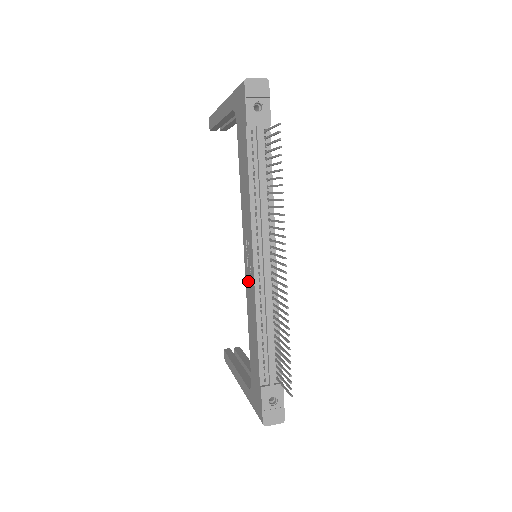
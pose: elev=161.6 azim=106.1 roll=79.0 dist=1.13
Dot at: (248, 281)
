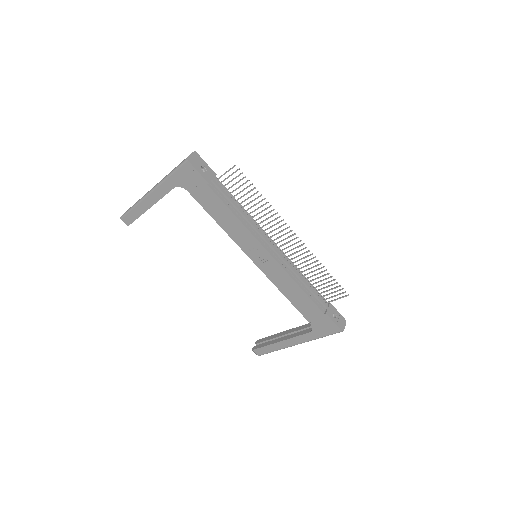
Dot at: (269, 270)
